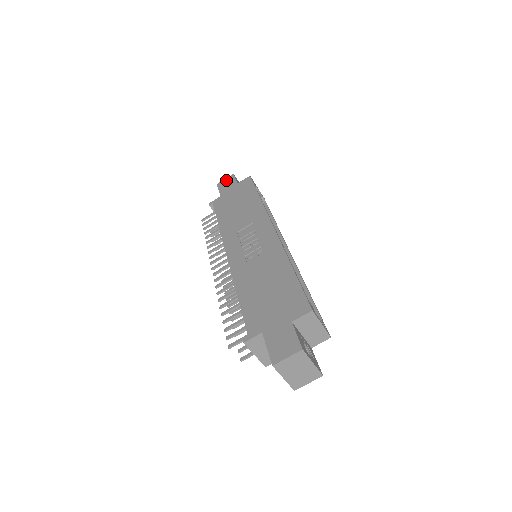
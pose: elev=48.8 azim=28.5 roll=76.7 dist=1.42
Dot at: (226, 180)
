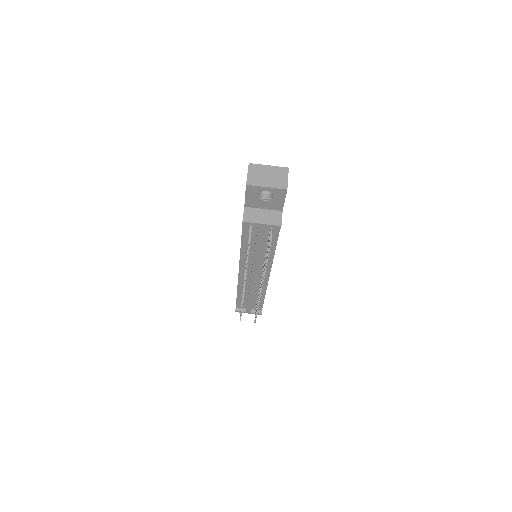
Dot at: occluded
